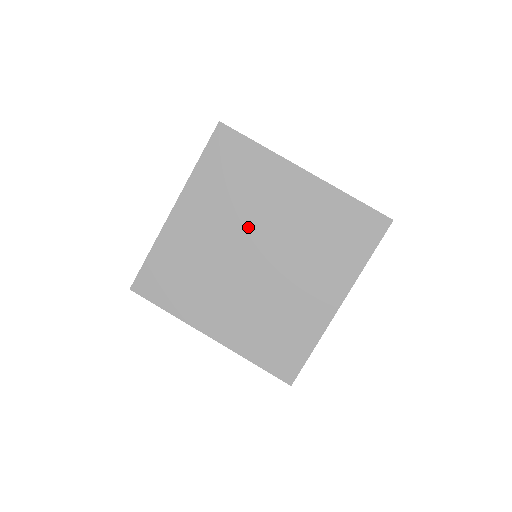
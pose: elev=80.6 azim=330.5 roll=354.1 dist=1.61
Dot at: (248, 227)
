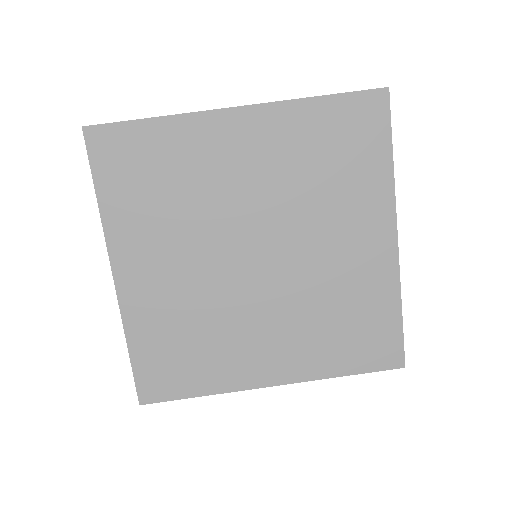
Dot at: (220, 230)
